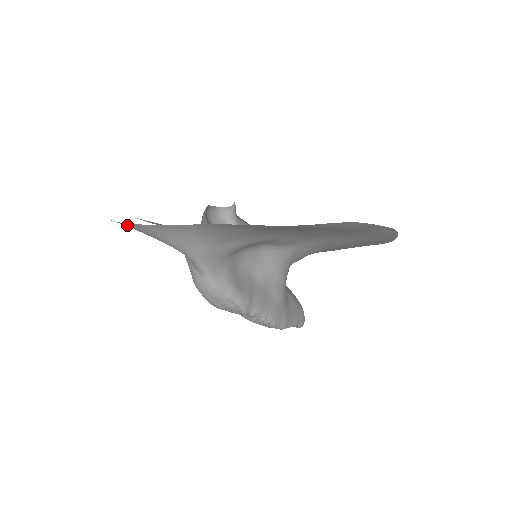
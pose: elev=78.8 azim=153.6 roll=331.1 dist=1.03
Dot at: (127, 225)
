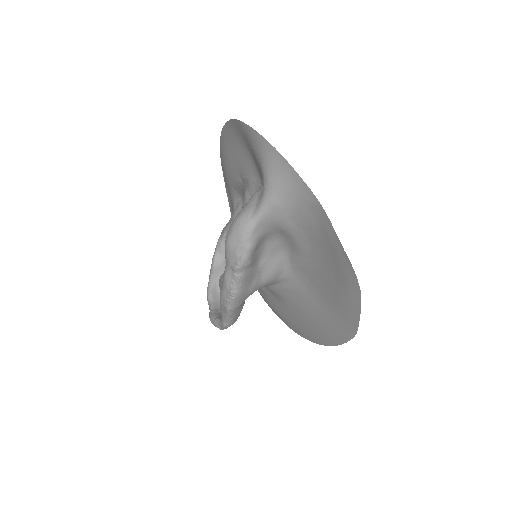
Dot at: (260, 139)
